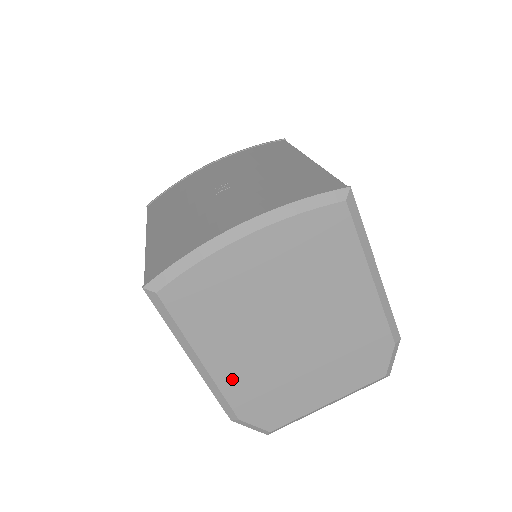
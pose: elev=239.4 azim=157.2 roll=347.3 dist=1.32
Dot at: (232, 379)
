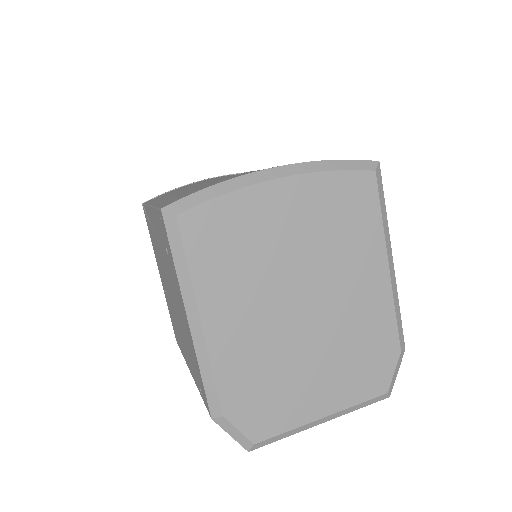
Dot at: (228, 353)
